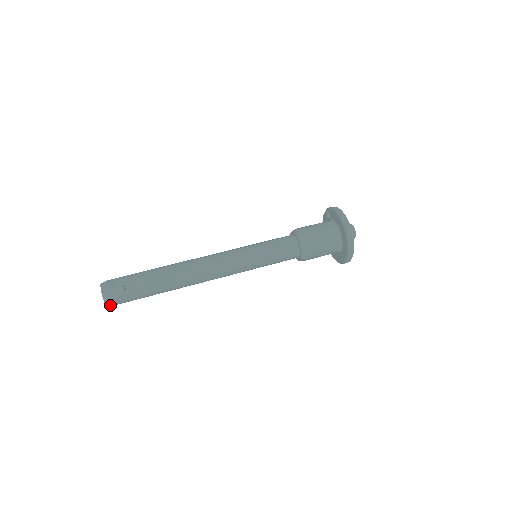
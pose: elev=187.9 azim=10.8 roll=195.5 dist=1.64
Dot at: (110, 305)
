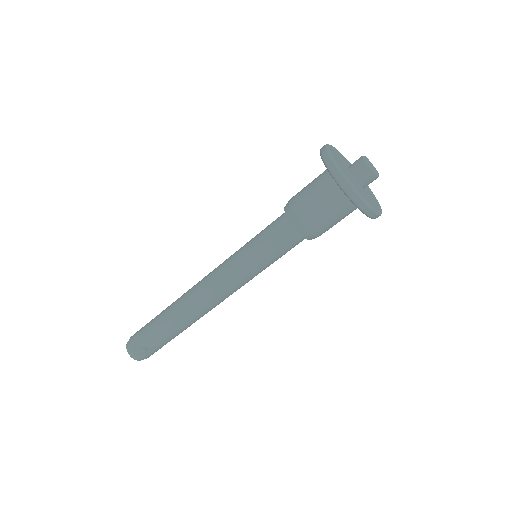
Dot at: occluded
